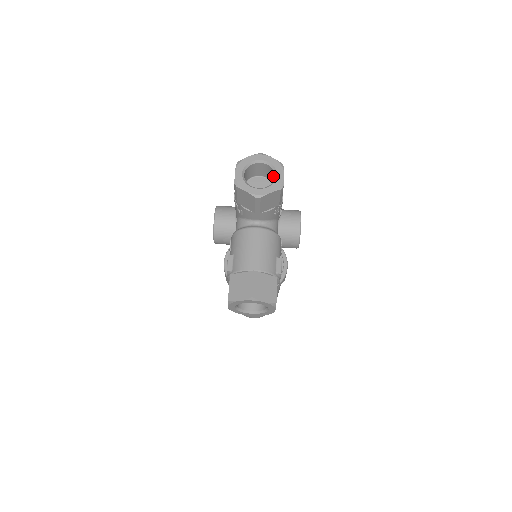
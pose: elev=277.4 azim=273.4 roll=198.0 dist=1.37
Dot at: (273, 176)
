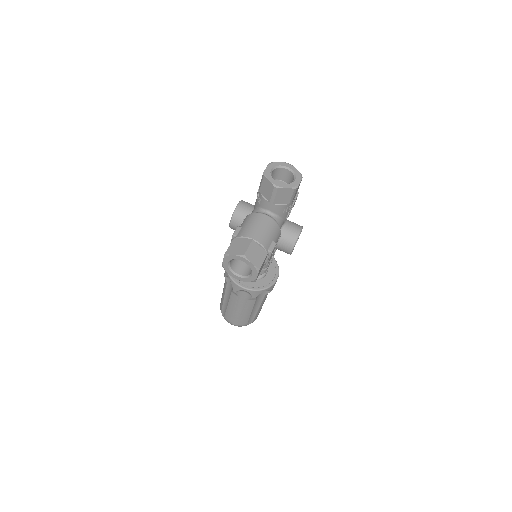
Dot at: (292, 181)
